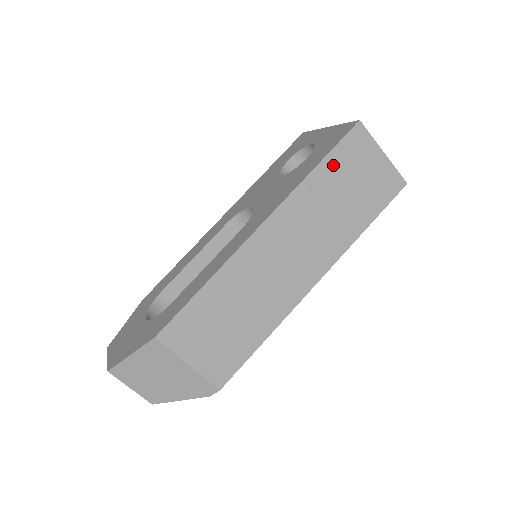
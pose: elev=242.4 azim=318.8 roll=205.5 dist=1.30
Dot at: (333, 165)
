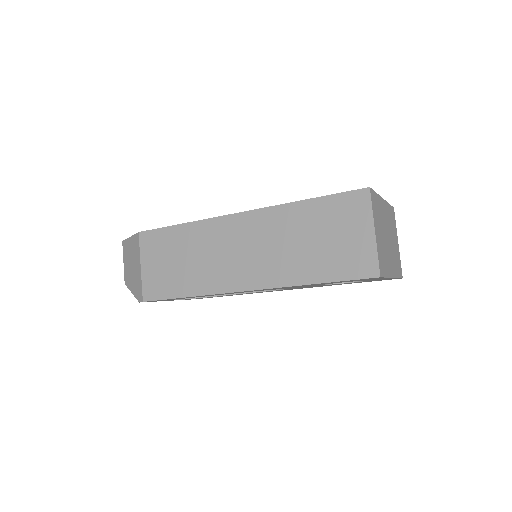
Dot at: (321, 208)
